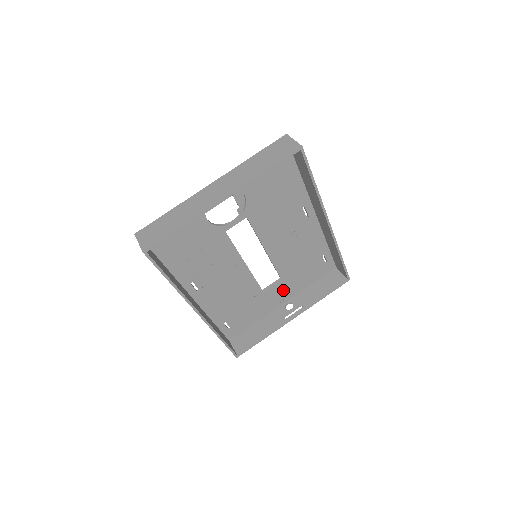
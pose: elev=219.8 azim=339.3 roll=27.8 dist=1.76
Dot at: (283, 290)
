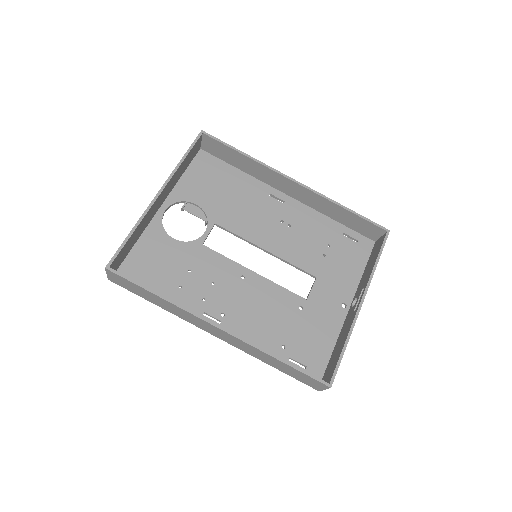
Dot at: (332, 291)
